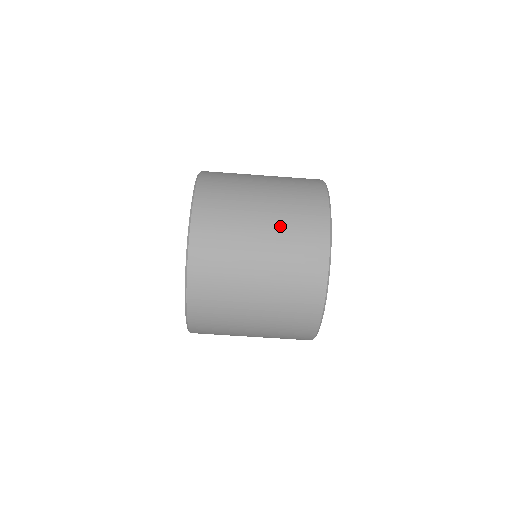
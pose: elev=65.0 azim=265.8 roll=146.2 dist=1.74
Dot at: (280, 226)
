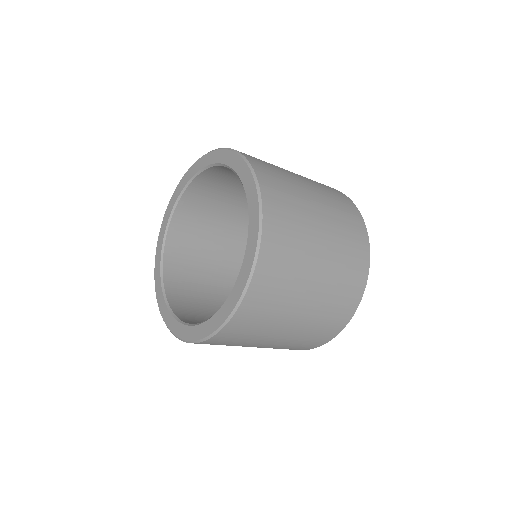
Dot at: (278, 346)
